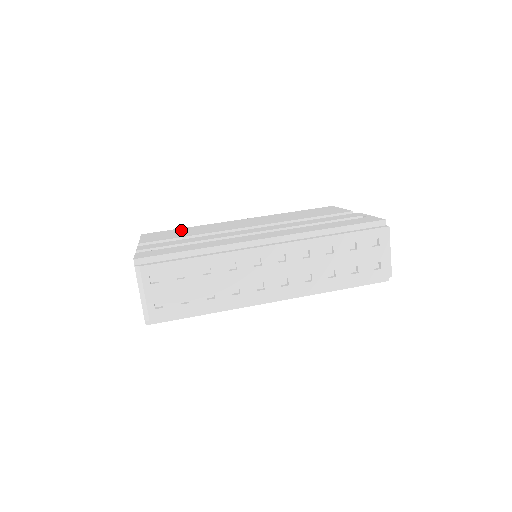
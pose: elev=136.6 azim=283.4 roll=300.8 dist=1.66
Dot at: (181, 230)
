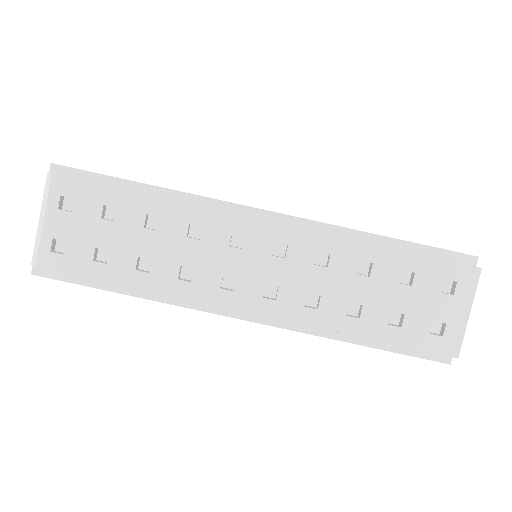
Dot at: occluded
